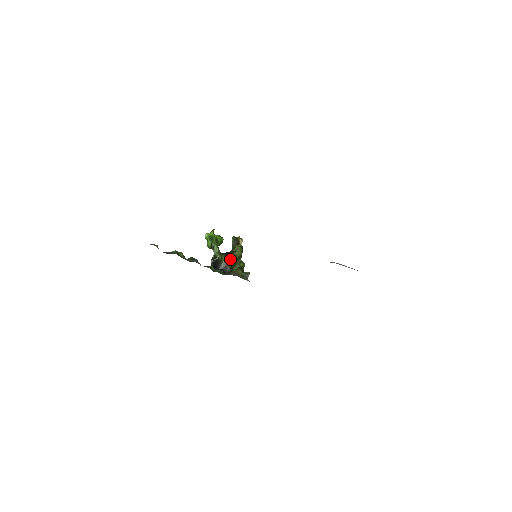
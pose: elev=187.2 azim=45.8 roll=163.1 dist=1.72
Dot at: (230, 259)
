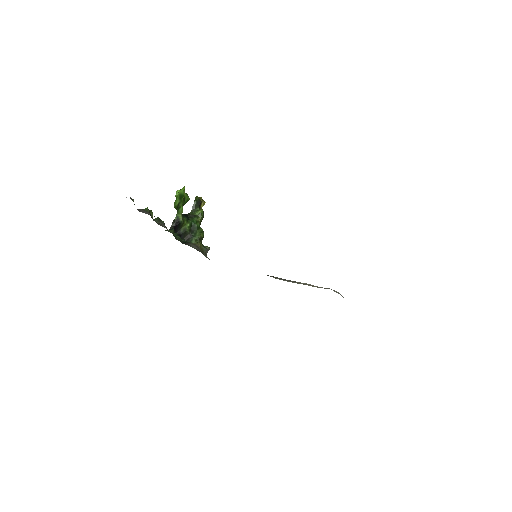
Dot at: (191, 225)
